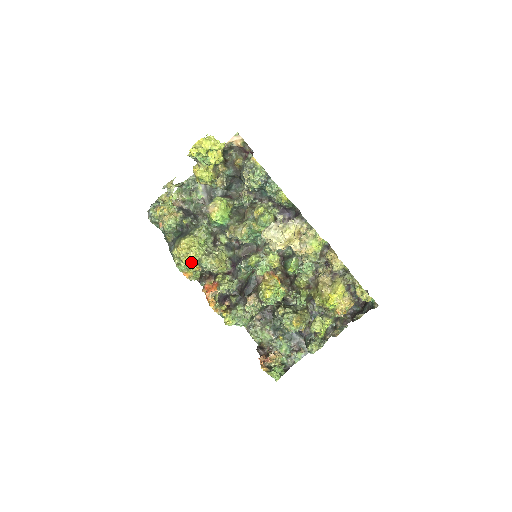
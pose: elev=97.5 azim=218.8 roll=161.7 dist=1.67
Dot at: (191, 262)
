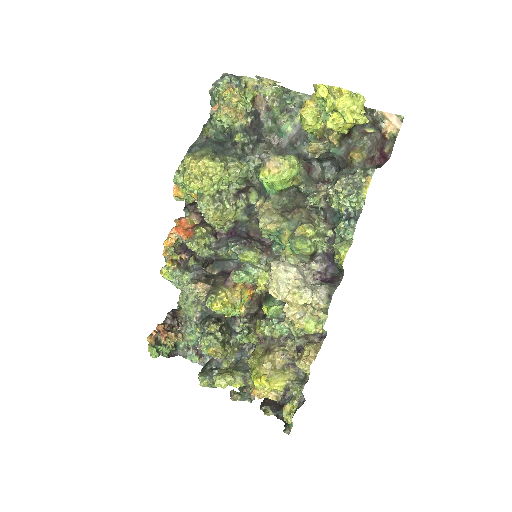
Dot at: (192, 187)
